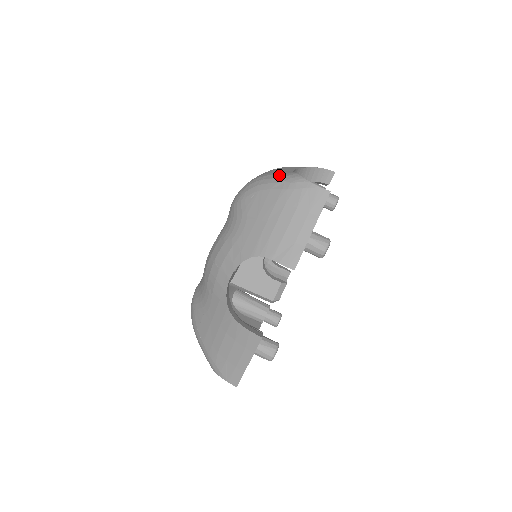
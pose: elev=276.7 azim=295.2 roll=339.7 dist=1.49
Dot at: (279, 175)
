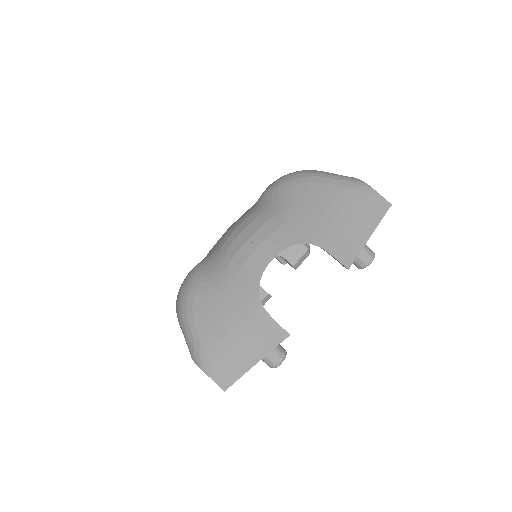
Dot at: (336, 174)
